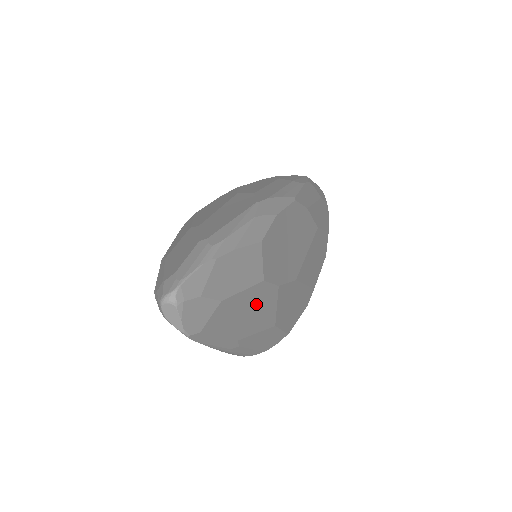
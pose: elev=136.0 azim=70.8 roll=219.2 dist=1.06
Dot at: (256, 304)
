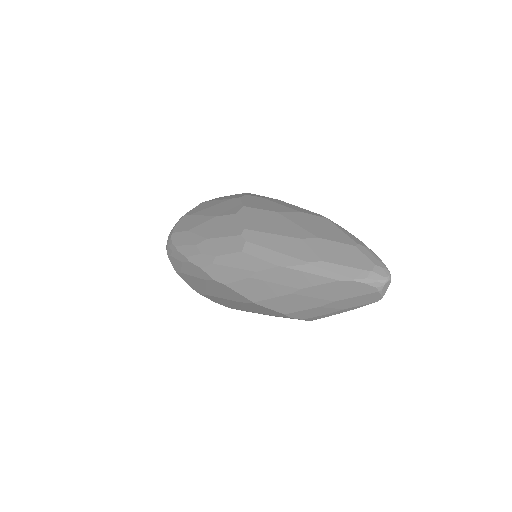
Dot at: occluded
